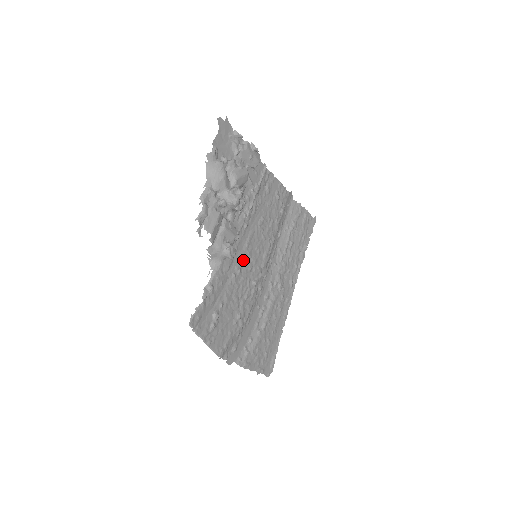
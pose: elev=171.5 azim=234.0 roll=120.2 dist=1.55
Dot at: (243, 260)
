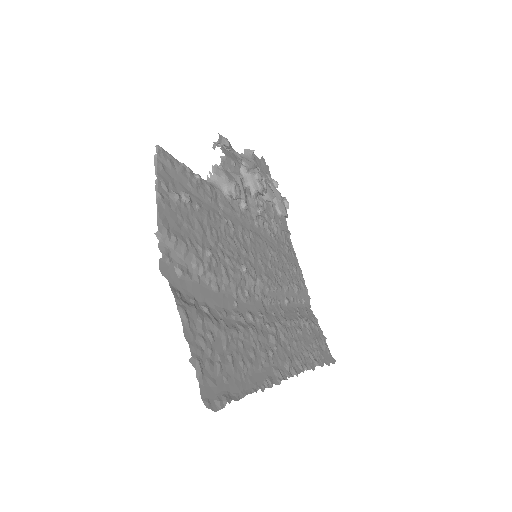
Dot at: (241, 233)
